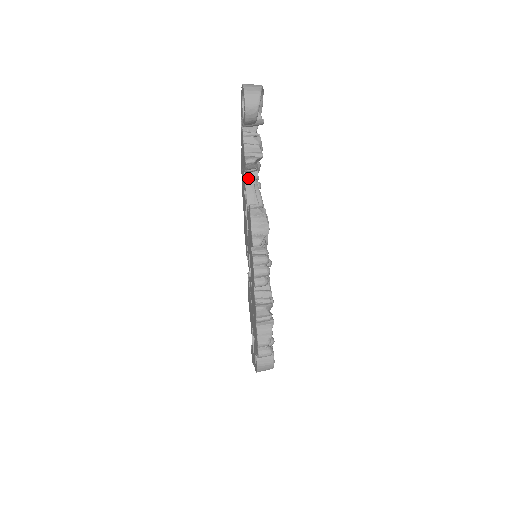
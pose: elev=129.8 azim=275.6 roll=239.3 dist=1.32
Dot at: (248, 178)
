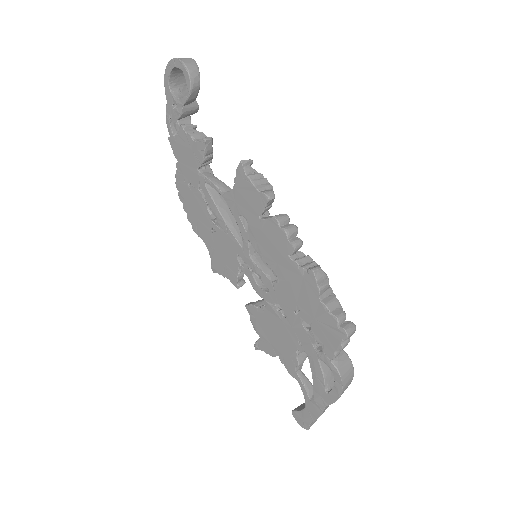
Dot at: (206, 174)
